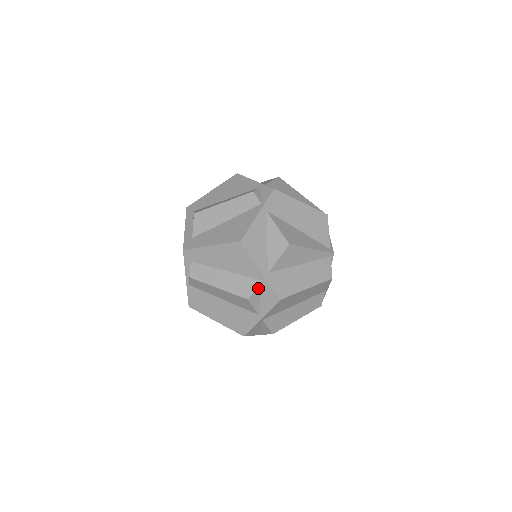
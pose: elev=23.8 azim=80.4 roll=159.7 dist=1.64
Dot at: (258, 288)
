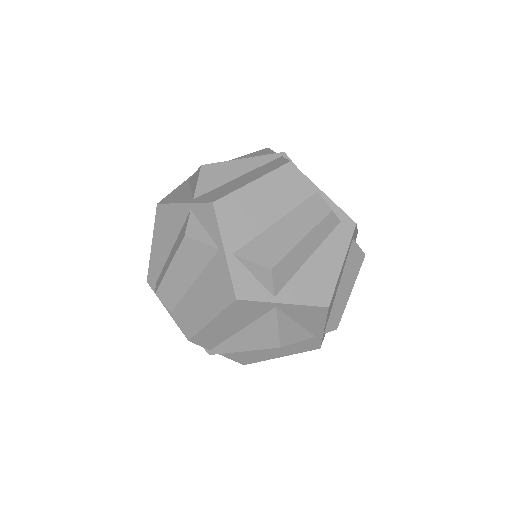
Dot at: (191, 219)
